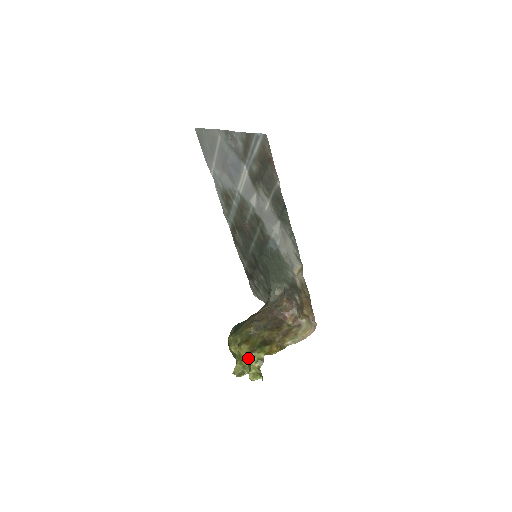
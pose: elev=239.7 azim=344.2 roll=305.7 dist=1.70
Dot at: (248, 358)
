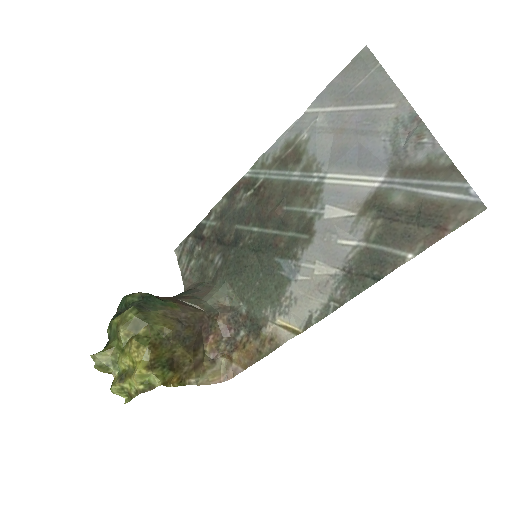
Dot at: (139, 372)
